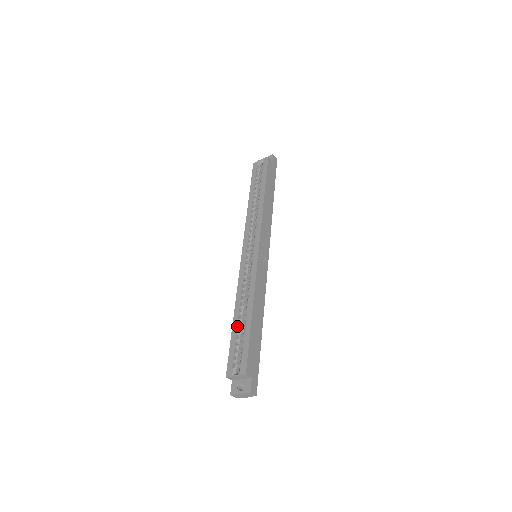
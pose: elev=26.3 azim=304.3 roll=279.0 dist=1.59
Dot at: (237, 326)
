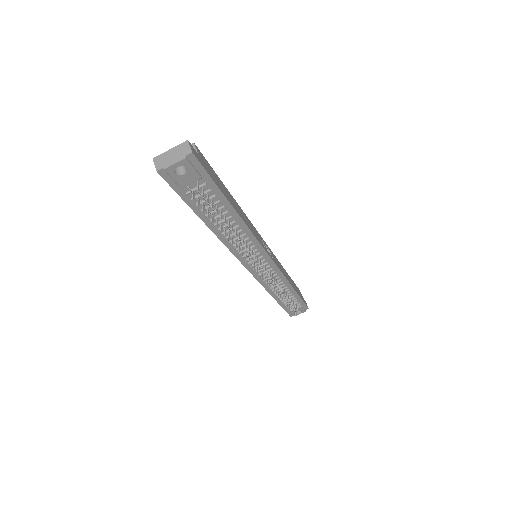
Dot at: occluded
